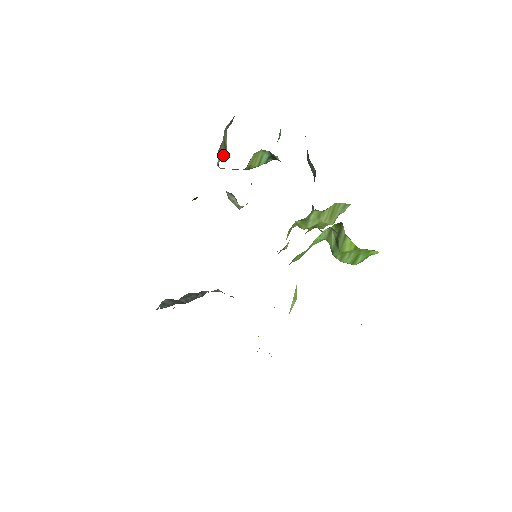
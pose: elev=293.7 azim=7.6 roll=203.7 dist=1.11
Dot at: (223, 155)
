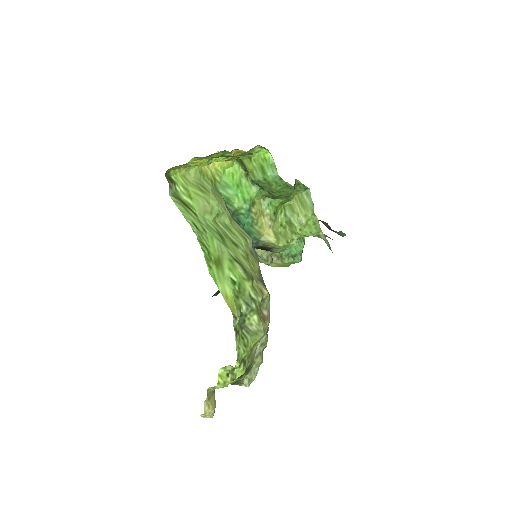
Dot at: occluded
